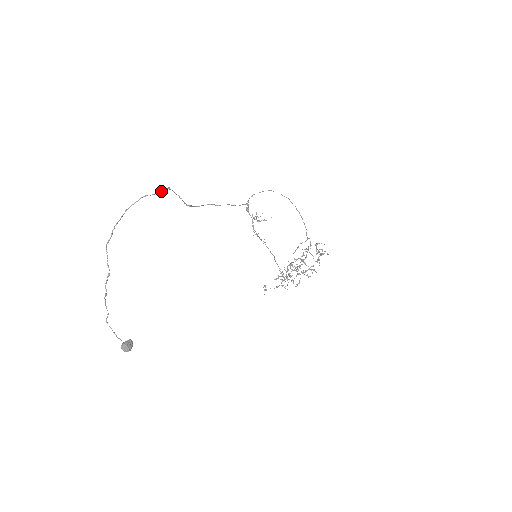
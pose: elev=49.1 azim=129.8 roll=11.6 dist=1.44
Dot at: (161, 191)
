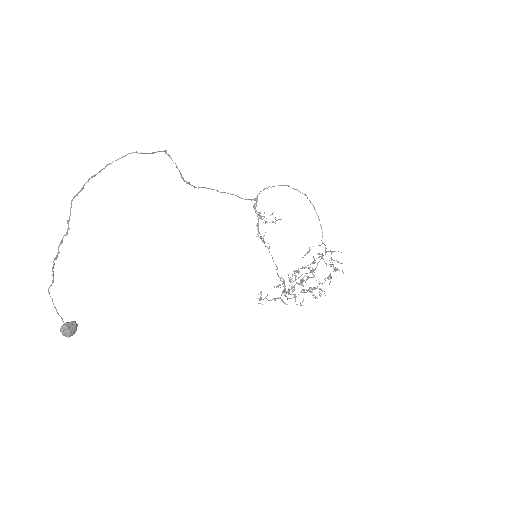
Dot at: (155, 152)
